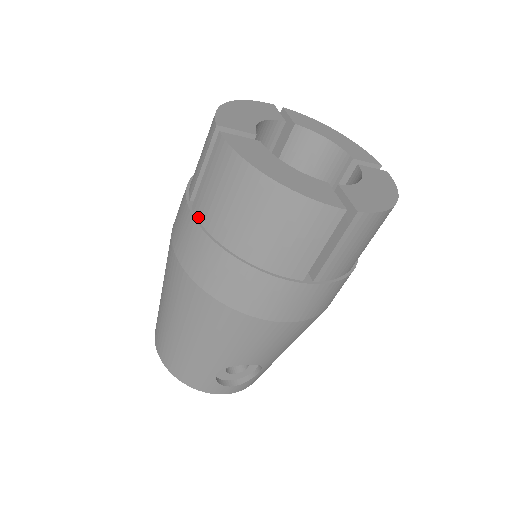
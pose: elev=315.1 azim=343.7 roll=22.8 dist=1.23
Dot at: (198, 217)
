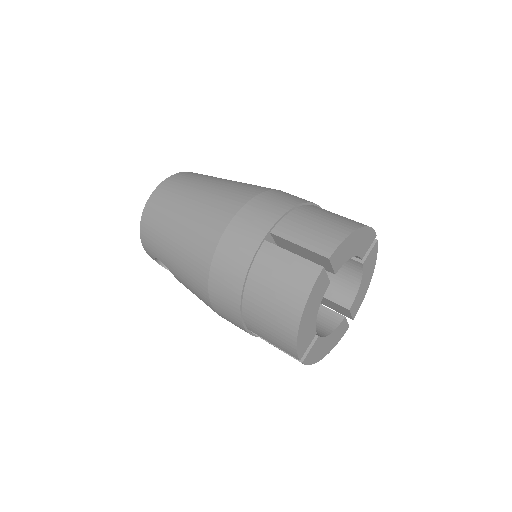
Dot at: (259, 253)
